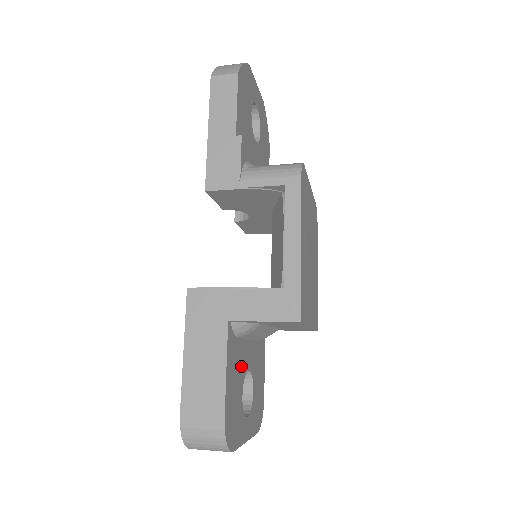
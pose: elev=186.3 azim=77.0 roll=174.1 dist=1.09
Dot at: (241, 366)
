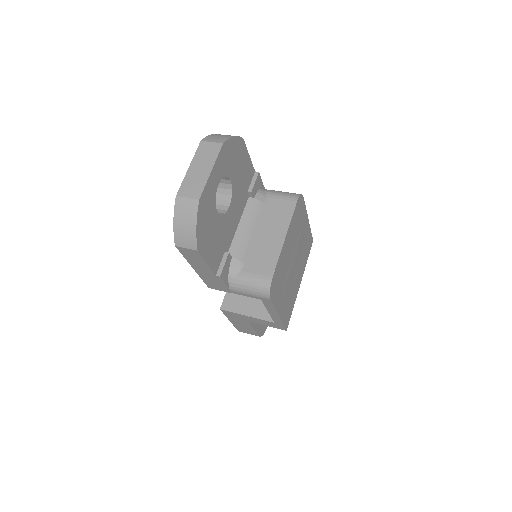
Dot at: occluded
